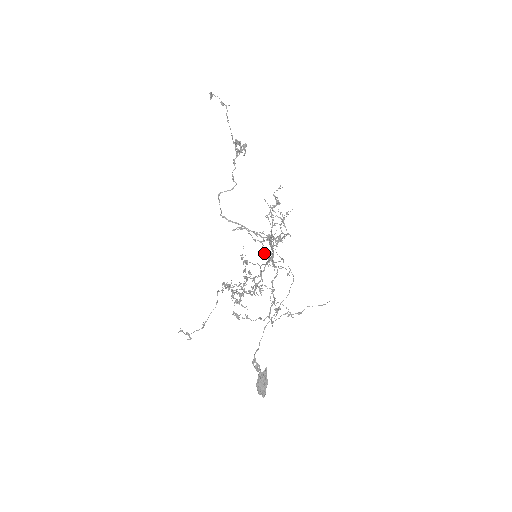
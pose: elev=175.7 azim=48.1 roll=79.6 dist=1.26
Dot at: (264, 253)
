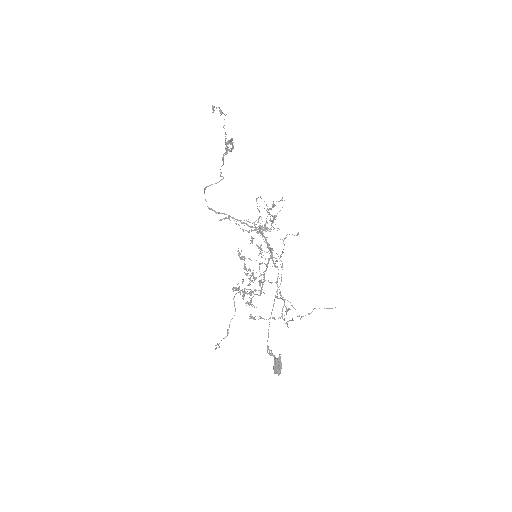
Dot at: occluded
